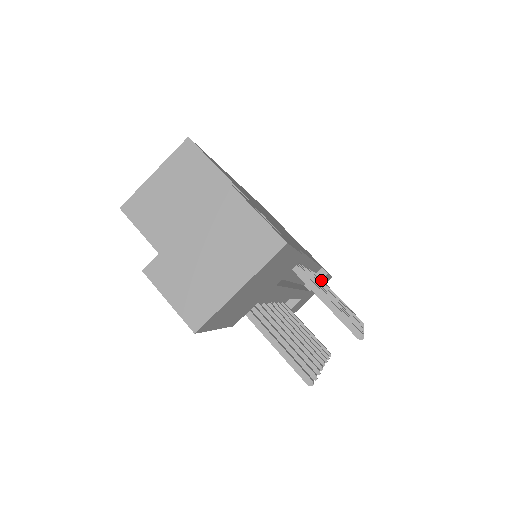
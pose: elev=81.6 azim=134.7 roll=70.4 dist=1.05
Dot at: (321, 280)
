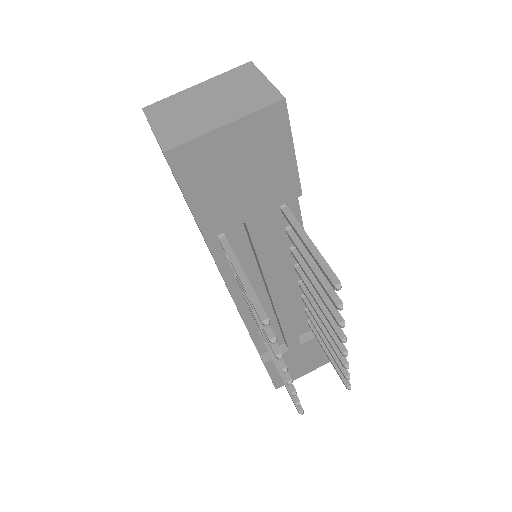
Dot at: occluded
